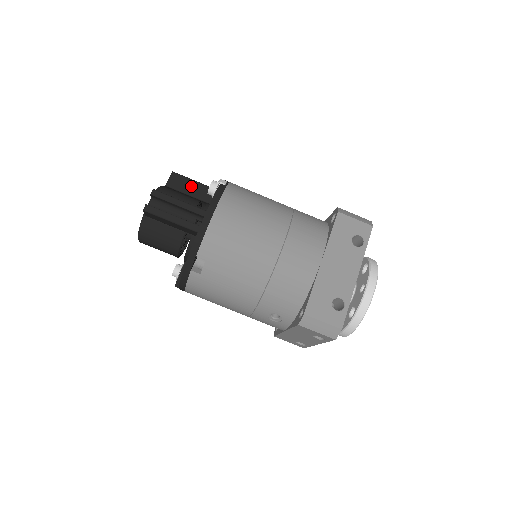
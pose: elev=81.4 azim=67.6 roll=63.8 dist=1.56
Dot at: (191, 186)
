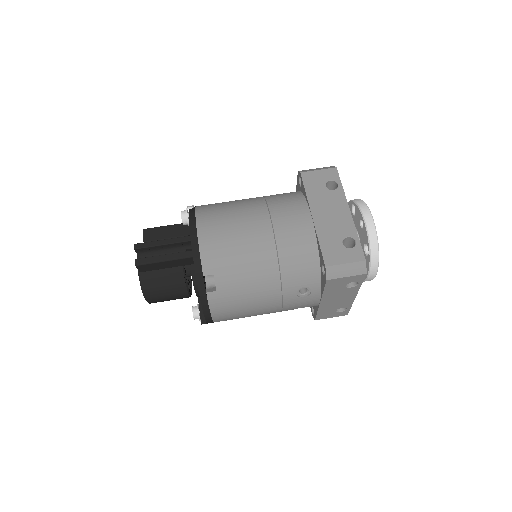
Dot at: (166, 231)
